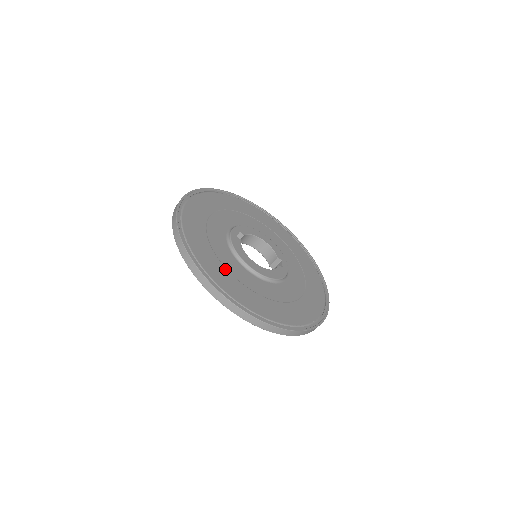
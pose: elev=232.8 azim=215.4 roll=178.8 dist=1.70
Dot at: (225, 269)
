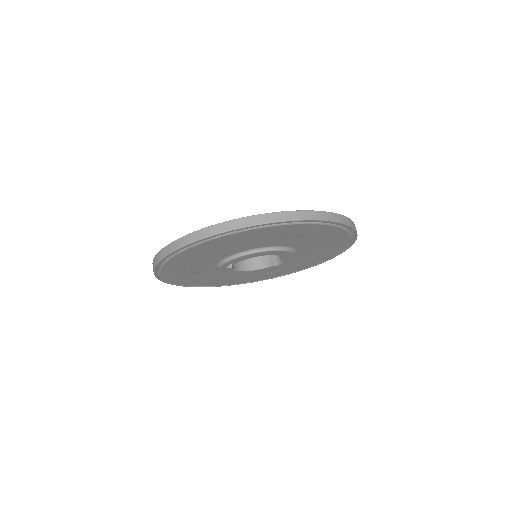
Dot at: occluded
